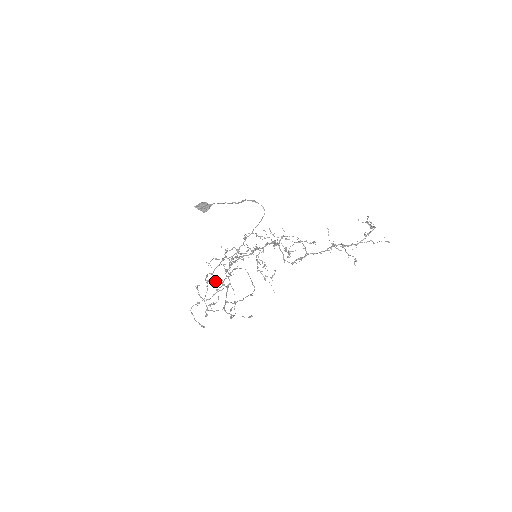
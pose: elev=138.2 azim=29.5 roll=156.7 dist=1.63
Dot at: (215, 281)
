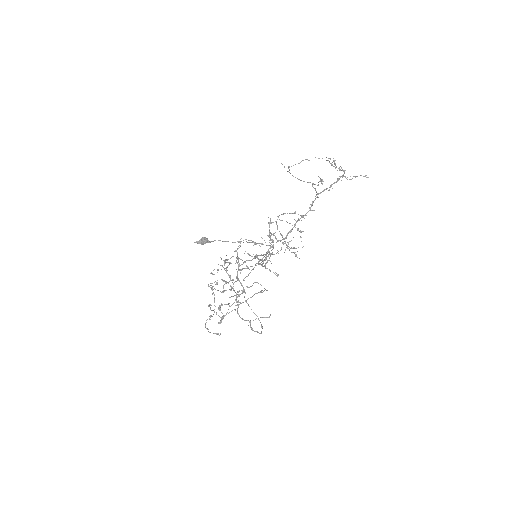
Dot at: occluded
